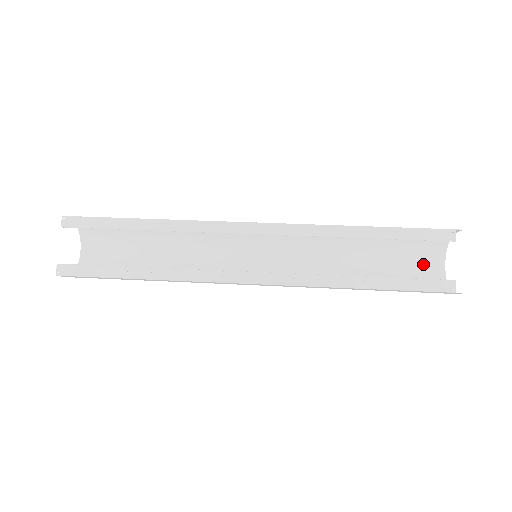
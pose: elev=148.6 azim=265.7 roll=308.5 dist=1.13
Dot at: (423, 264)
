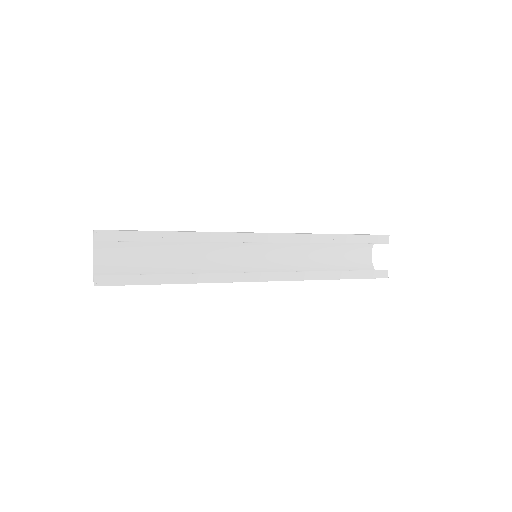
Dot at: (359, 253)
